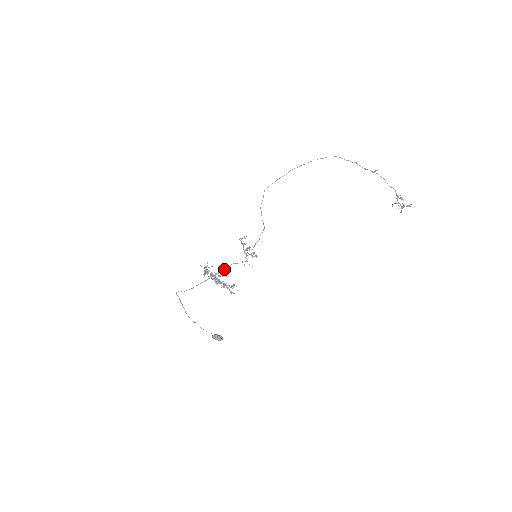
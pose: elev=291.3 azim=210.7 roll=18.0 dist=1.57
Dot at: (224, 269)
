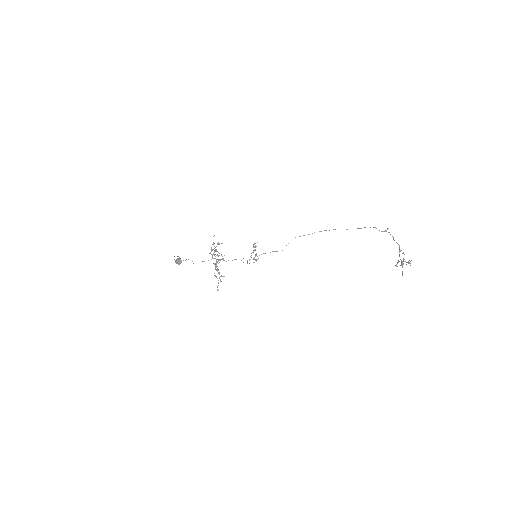
Dot at: occluded
